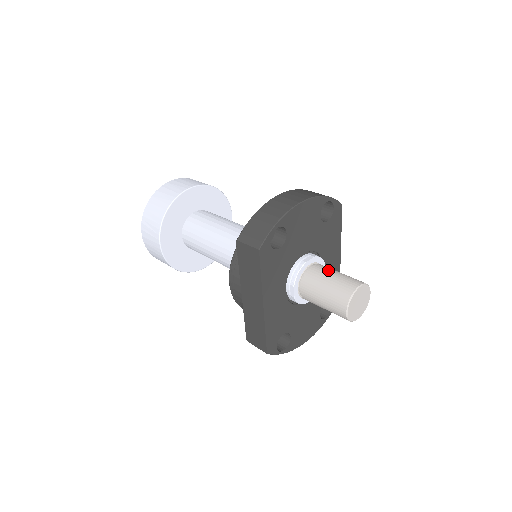
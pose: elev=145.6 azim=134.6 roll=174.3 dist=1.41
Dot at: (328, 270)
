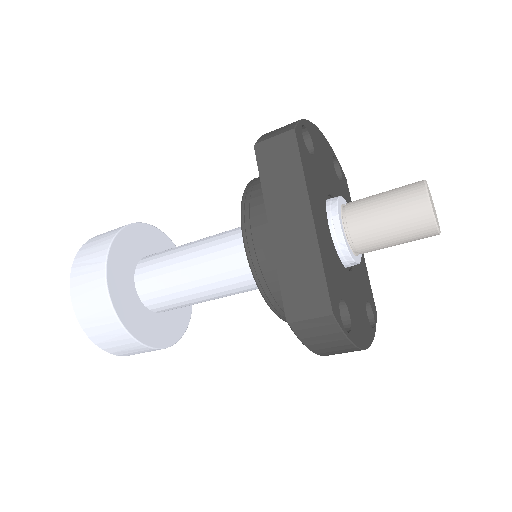
Dot at: occluded
